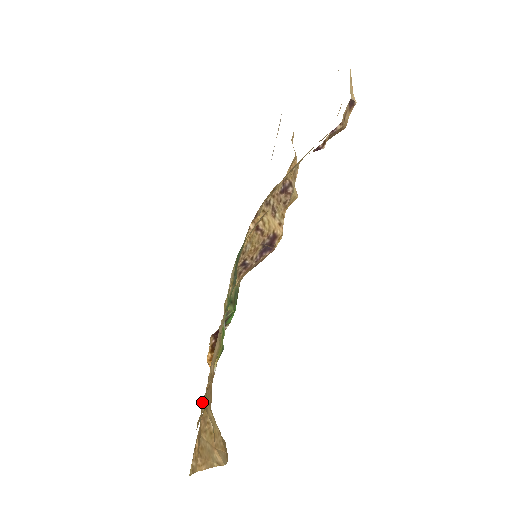
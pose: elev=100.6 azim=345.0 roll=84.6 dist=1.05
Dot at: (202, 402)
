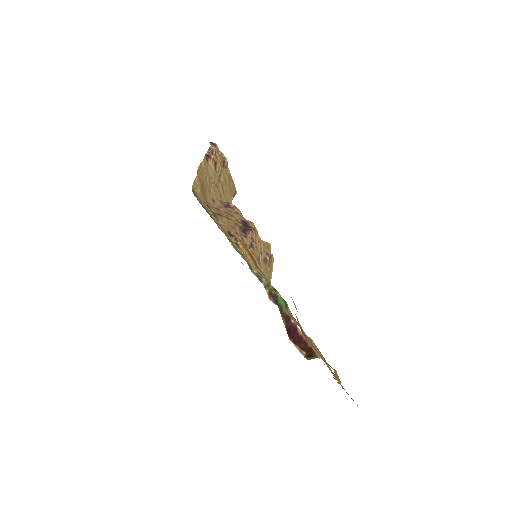
Dot at: occluded
